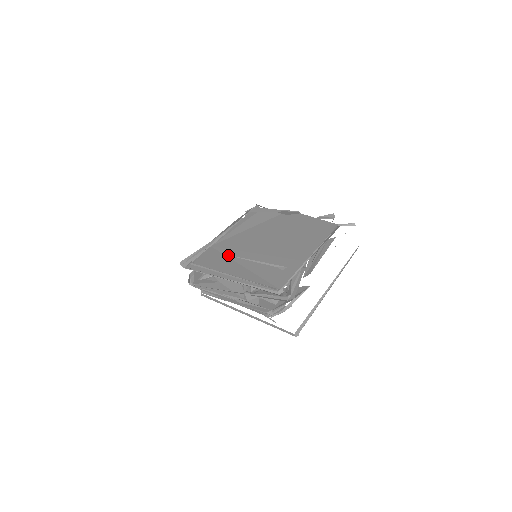
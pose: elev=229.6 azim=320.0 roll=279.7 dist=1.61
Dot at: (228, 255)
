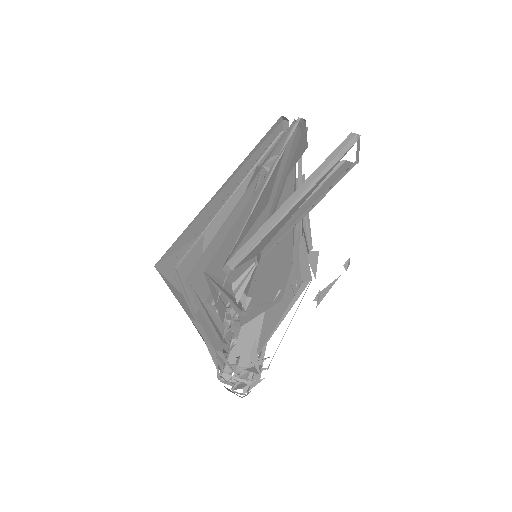
Dot at: occluded
